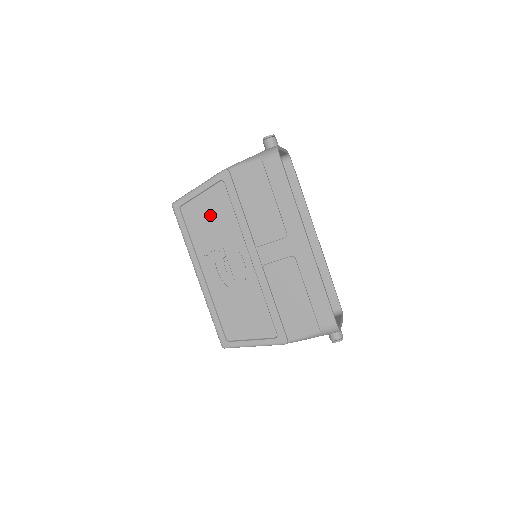
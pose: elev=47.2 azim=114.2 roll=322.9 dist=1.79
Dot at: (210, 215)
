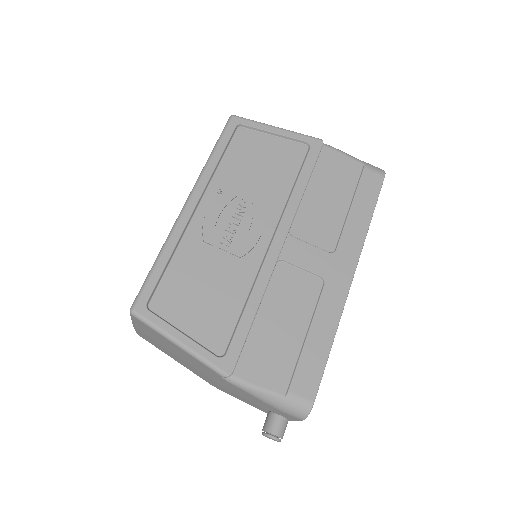
Dot at: (265, 161)
